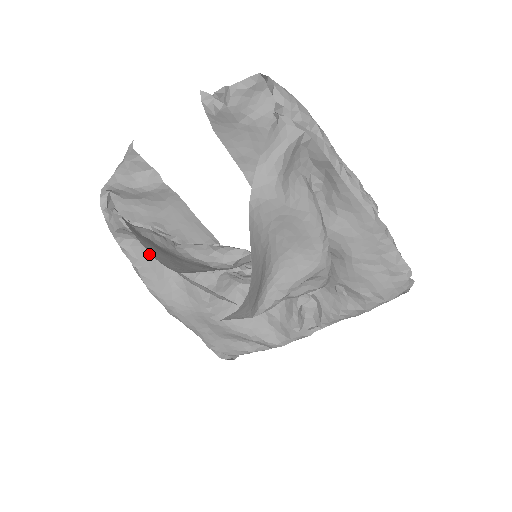
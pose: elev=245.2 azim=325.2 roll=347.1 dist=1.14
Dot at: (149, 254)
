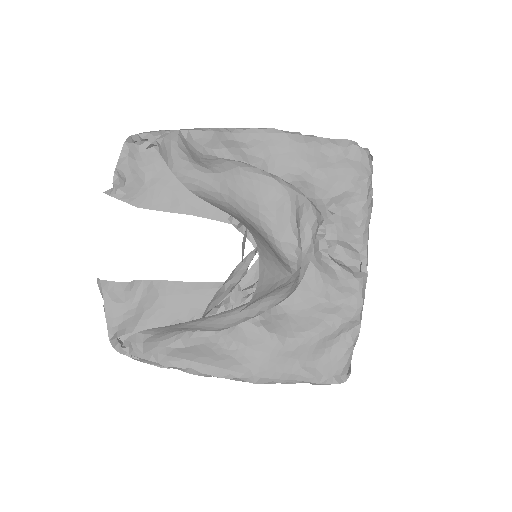
Dot at: (188, 348)
